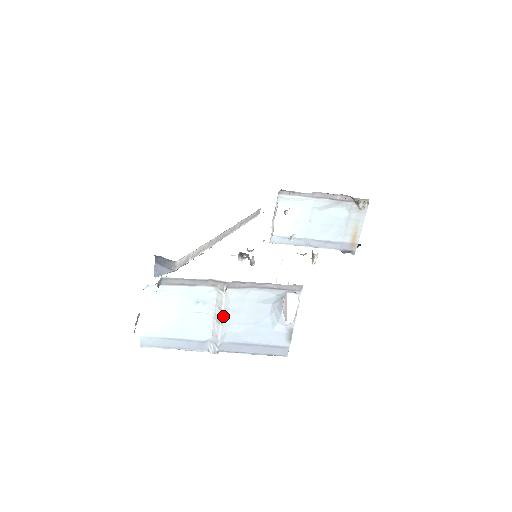
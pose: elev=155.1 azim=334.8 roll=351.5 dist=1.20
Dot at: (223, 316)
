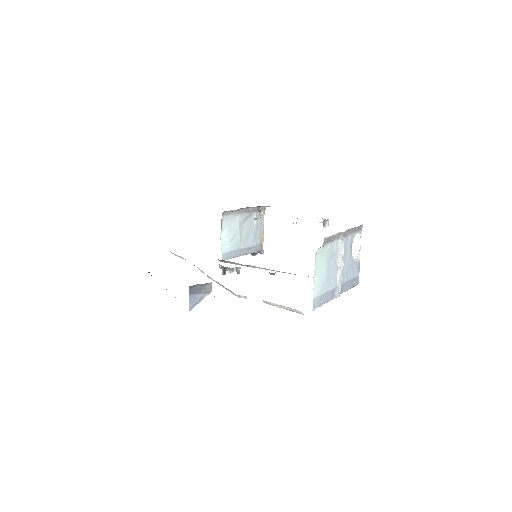
Dot at: (343, 261)
